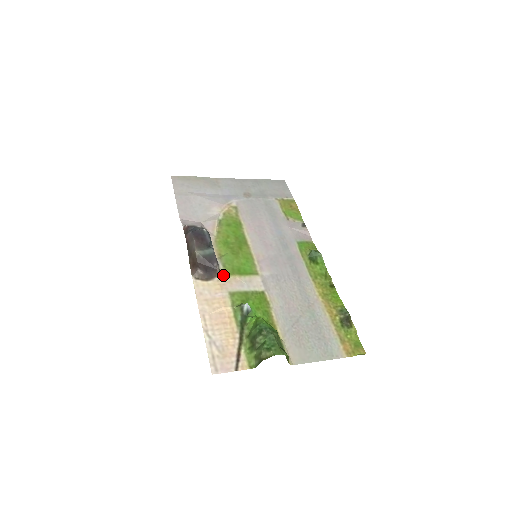
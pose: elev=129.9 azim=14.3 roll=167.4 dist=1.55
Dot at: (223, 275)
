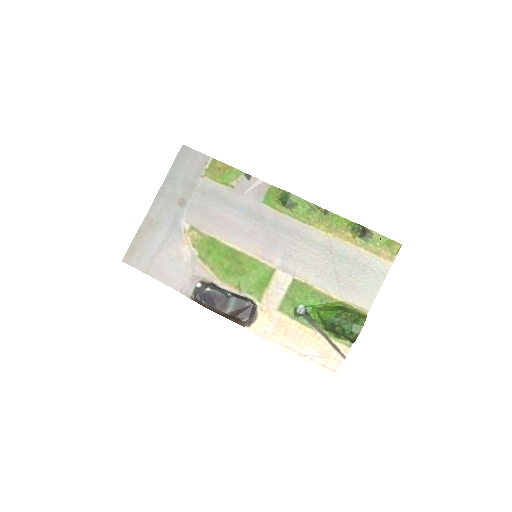
Dot at: (258, 301)
